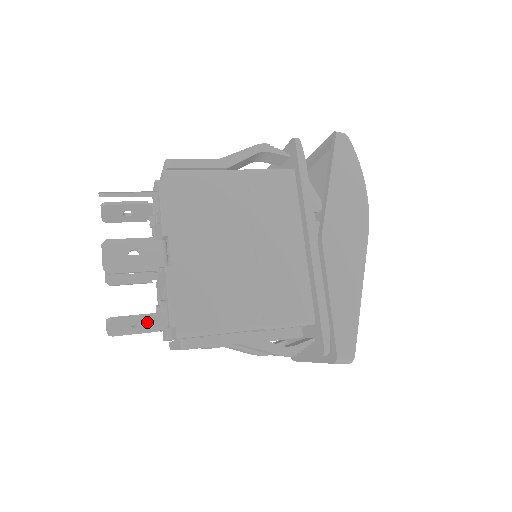
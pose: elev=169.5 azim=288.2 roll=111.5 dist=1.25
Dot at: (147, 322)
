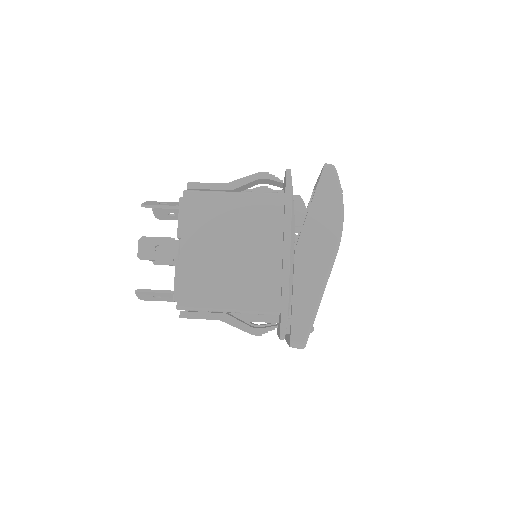
Dot at: (162, 295)
